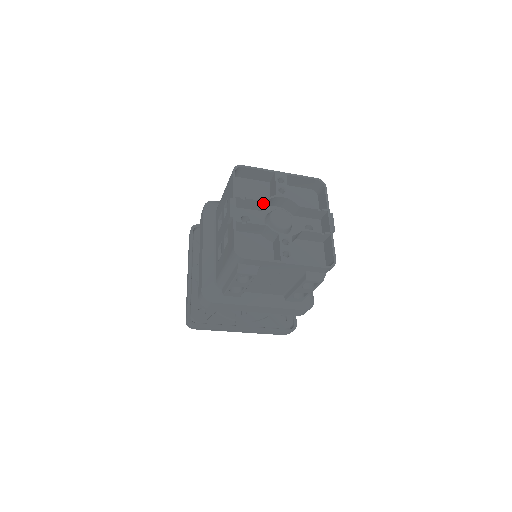
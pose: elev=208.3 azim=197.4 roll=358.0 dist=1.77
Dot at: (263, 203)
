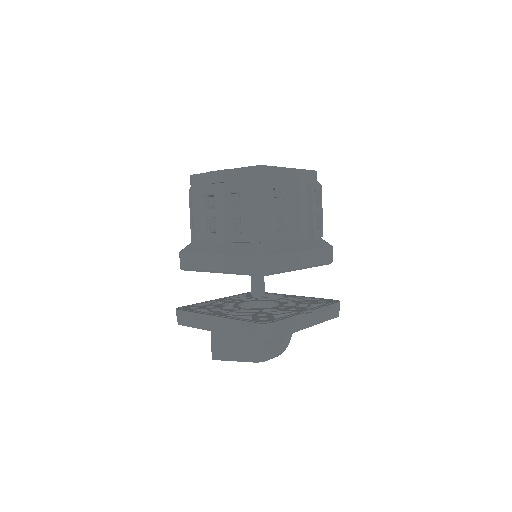
Dot at: occluded
